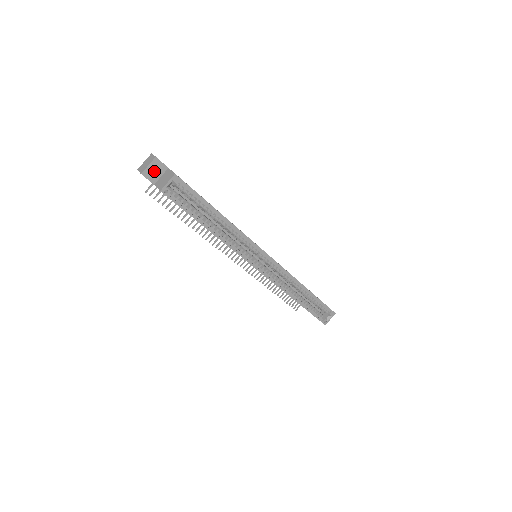
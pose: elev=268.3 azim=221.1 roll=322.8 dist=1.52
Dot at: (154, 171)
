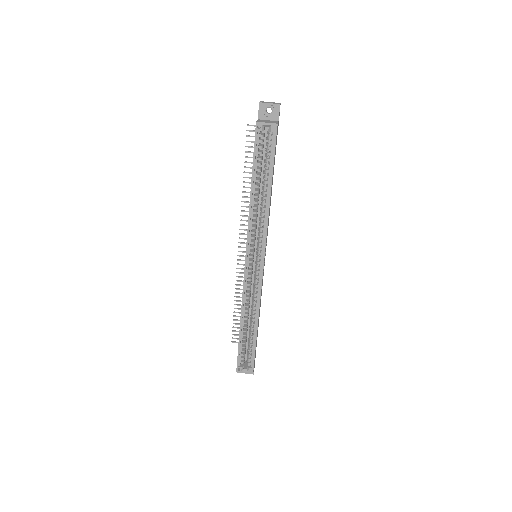
Dot at: (268, 113)
